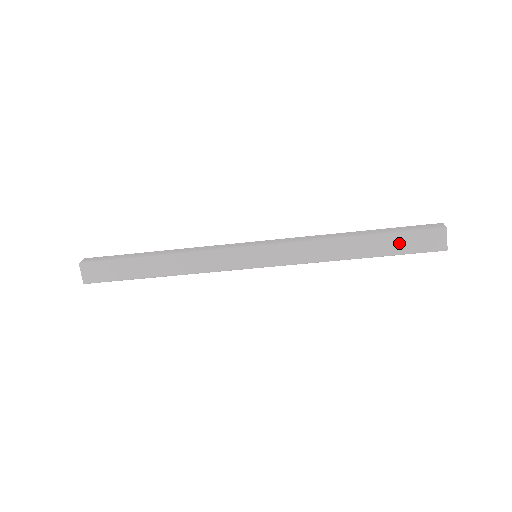
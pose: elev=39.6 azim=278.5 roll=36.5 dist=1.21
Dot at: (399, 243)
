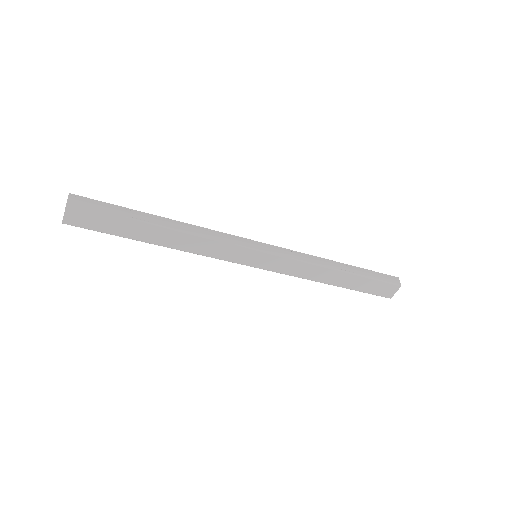
Dot at: (366, 285)
